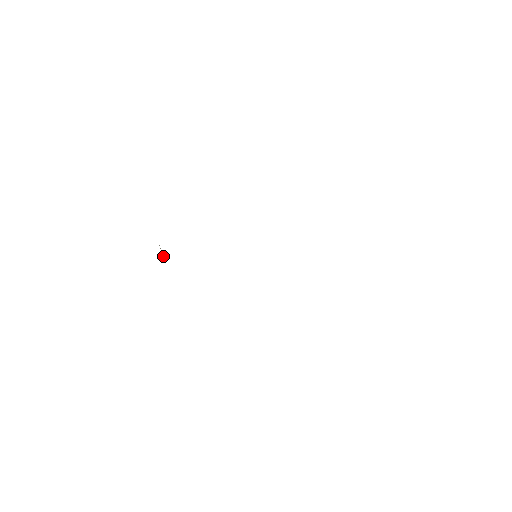
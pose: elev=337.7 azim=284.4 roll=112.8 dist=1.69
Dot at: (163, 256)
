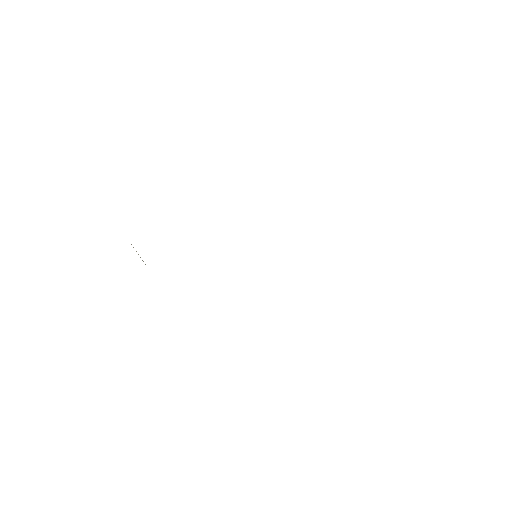
Dot at: occluded
